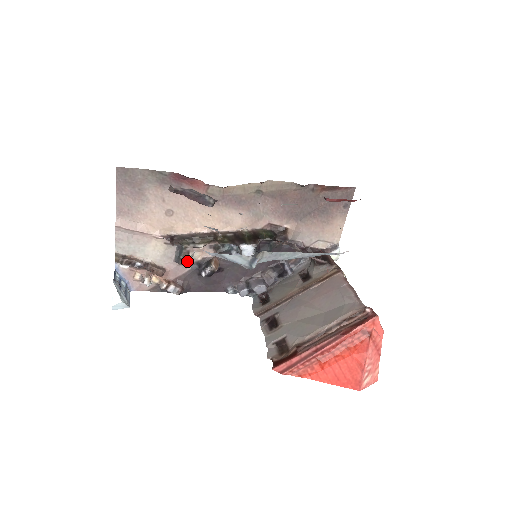
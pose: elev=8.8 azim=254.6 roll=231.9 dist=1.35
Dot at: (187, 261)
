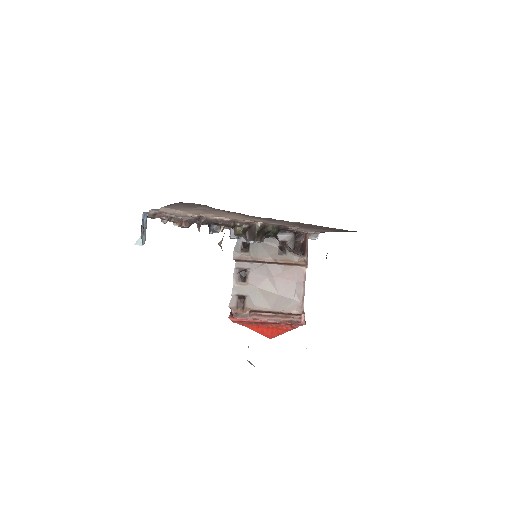
Dot at: occluded
